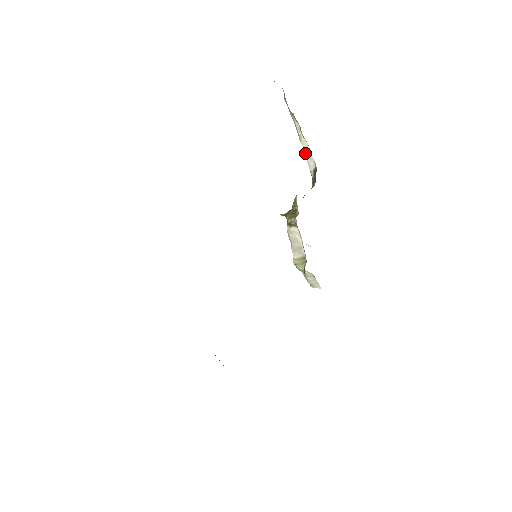
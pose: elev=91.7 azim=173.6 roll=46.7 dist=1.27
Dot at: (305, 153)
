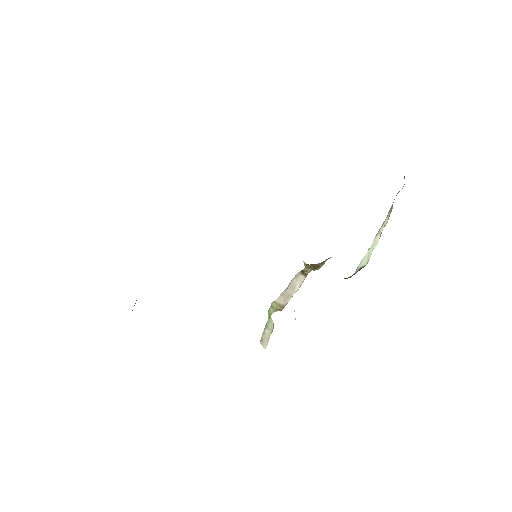
Dot at: (369, 249)
